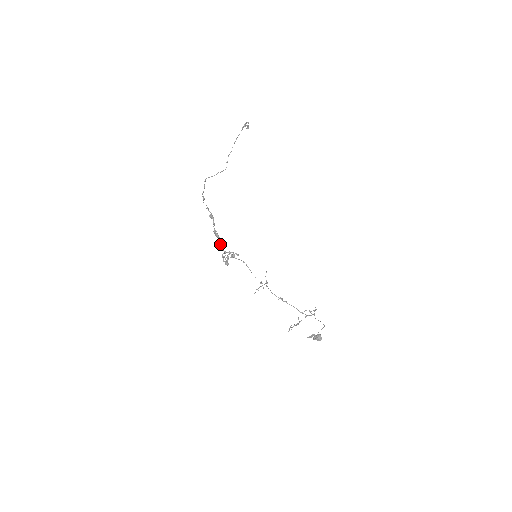
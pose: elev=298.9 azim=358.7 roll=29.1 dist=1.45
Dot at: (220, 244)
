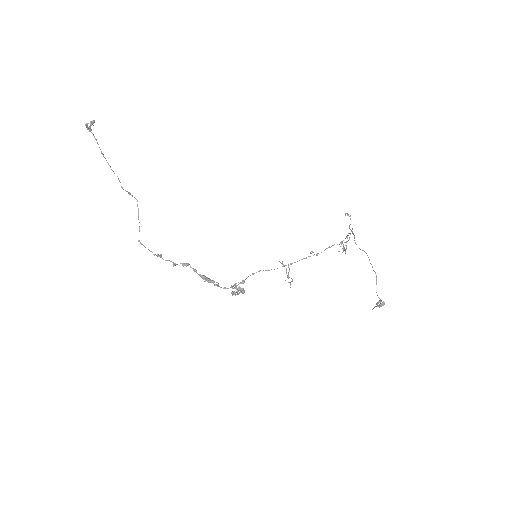
Dot at: occluded
